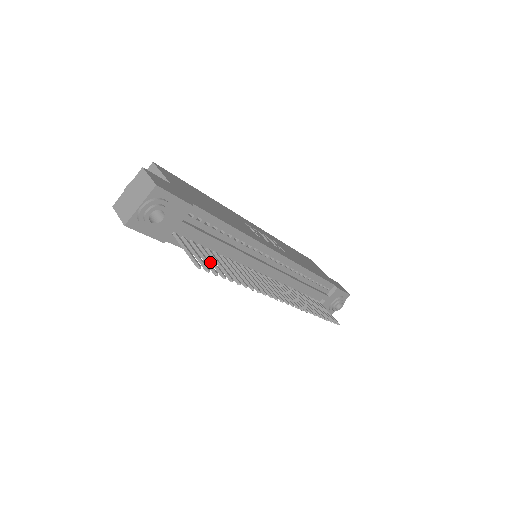
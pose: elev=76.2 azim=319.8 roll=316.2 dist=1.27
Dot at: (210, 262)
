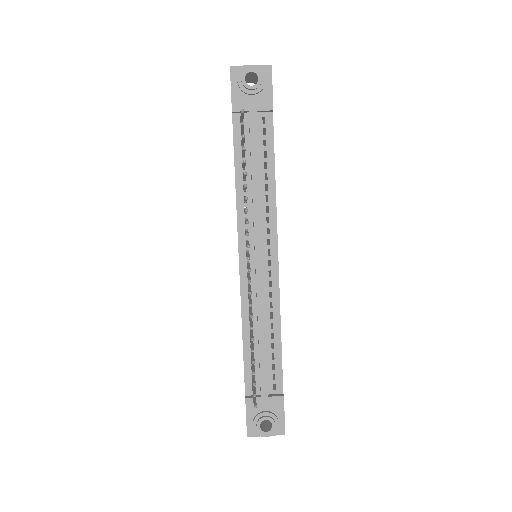
Dot at: occluded
